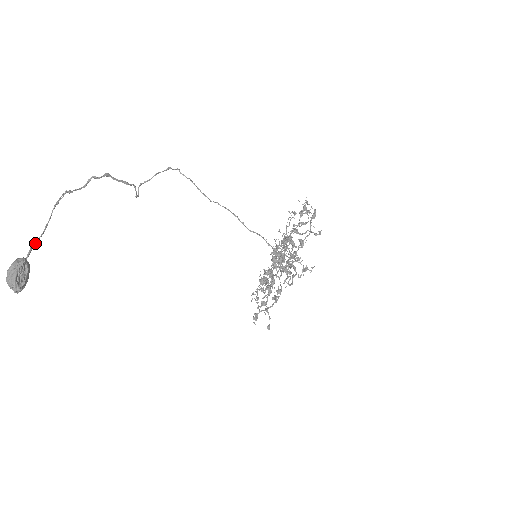
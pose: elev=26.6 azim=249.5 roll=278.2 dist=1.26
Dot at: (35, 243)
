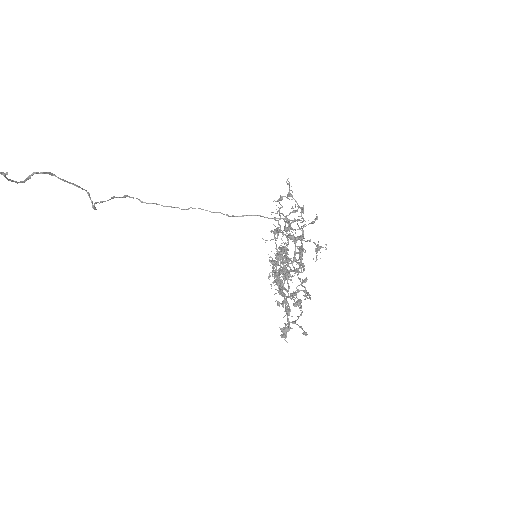
Dot at: out of frame
